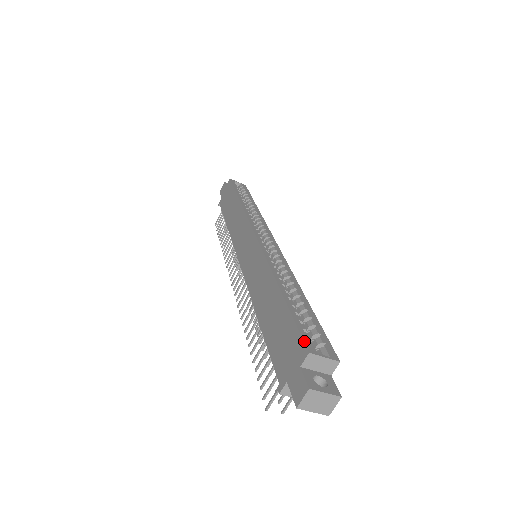
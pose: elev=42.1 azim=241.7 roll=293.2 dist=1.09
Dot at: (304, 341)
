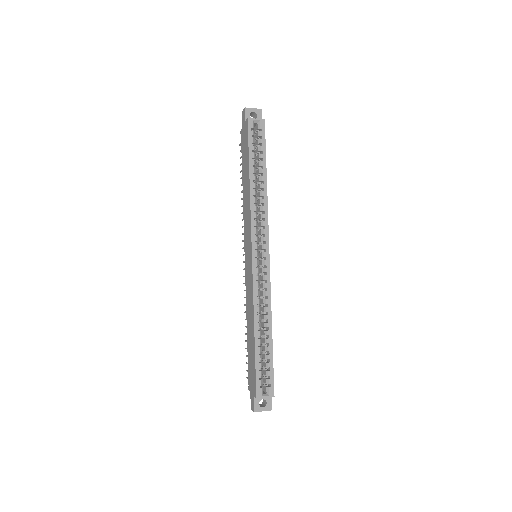
Dot at: (256, 389)
